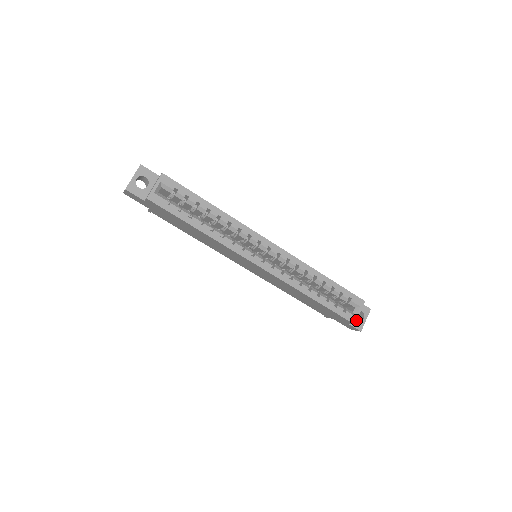
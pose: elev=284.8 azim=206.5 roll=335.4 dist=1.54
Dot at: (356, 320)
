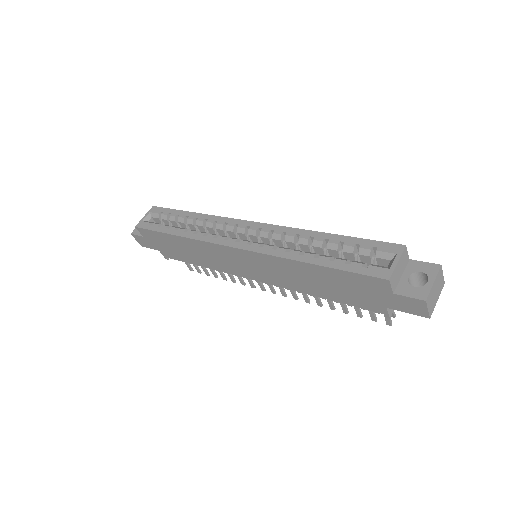
Dot at: (391, 273)
